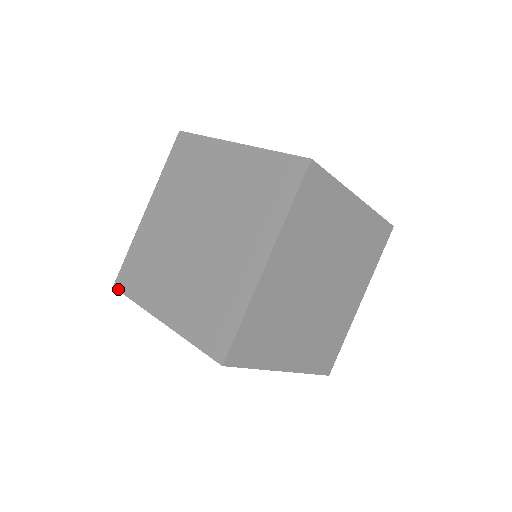
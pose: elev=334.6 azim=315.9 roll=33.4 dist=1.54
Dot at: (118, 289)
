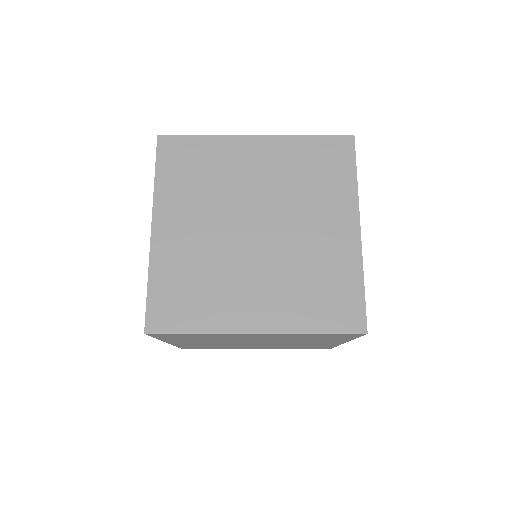
Dot at: (157, 332)
